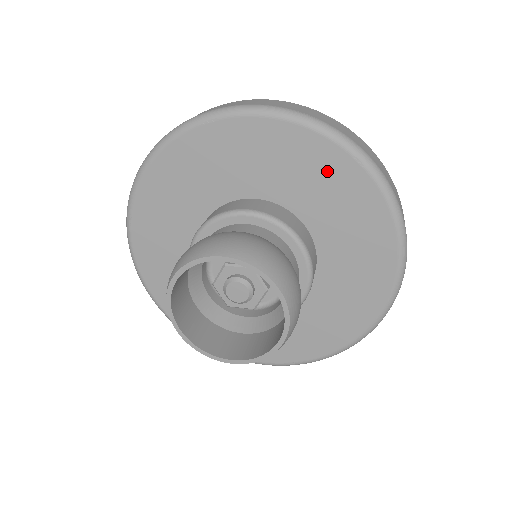
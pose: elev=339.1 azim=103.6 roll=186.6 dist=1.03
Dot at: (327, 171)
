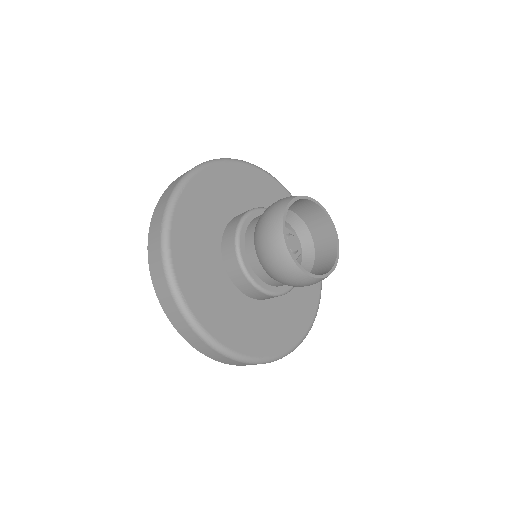
Dot at: occluded
